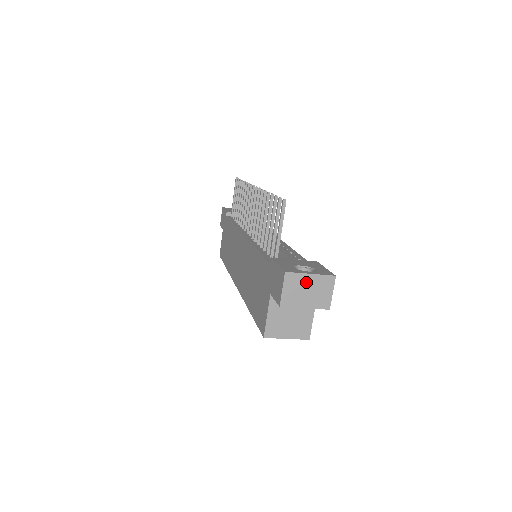
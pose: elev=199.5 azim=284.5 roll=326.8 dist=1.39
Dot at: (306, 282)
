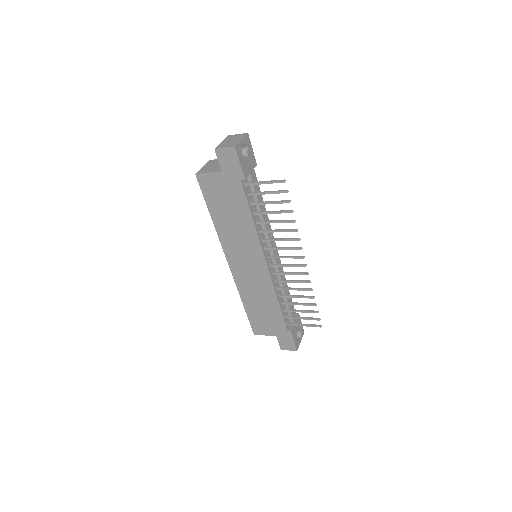
Dot at: occluded
